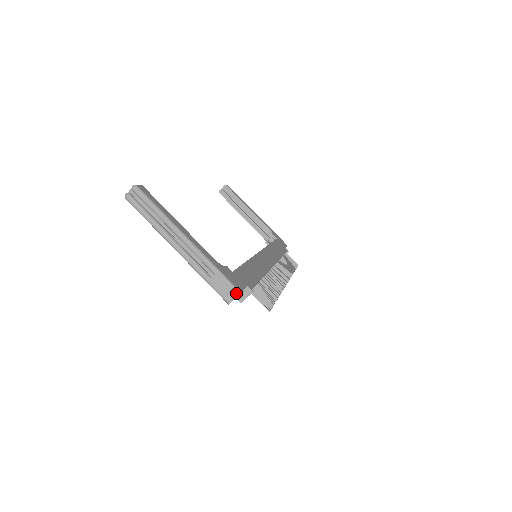
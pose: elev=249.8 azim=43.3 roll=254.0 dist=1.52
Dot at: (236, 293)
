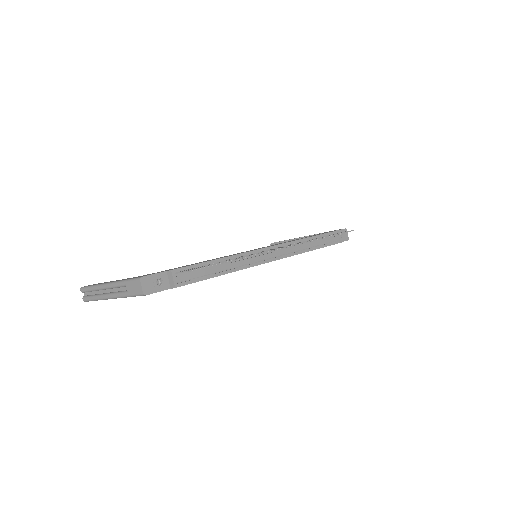
Dot at: (139, 281)
